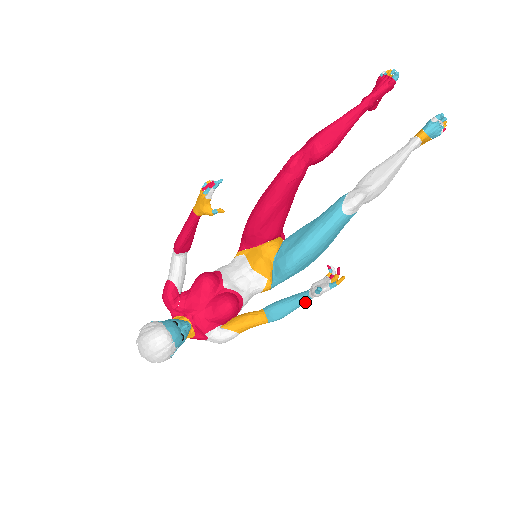
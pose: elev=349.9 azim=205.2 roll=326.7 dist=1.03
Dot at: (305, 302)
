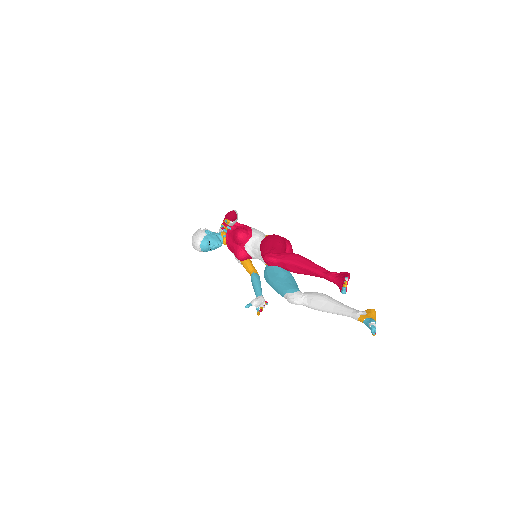
Dot at: occluded
